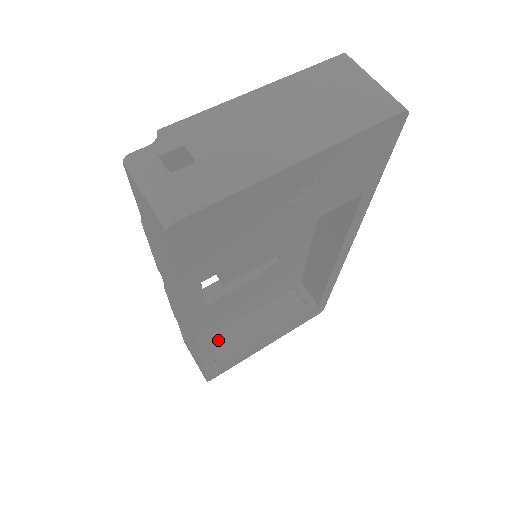
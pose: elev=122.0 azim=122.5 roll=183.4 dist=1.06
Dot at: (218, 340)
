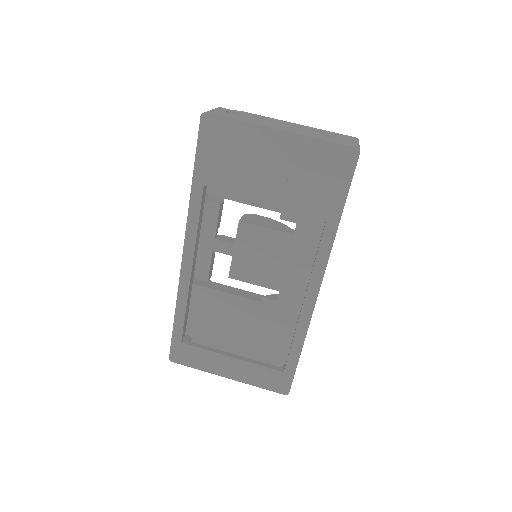
Dot at: occluded
